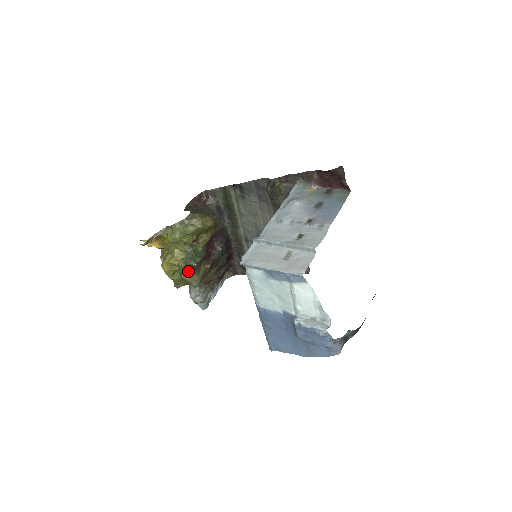
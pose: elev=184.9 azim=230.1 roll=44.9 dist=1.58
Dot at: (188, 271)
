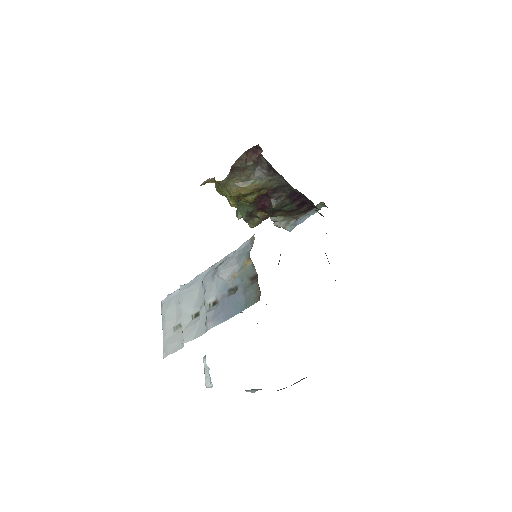
Dot at: occluded
